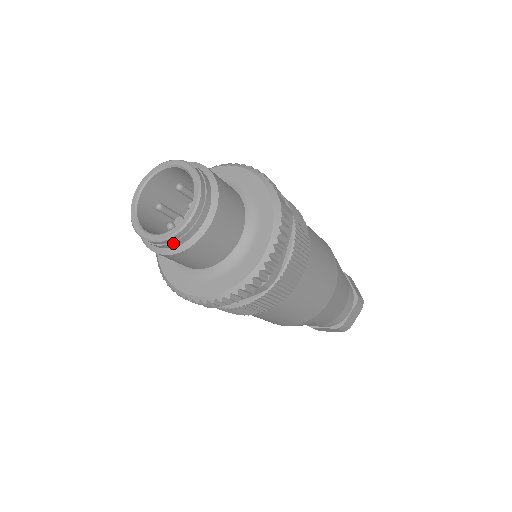
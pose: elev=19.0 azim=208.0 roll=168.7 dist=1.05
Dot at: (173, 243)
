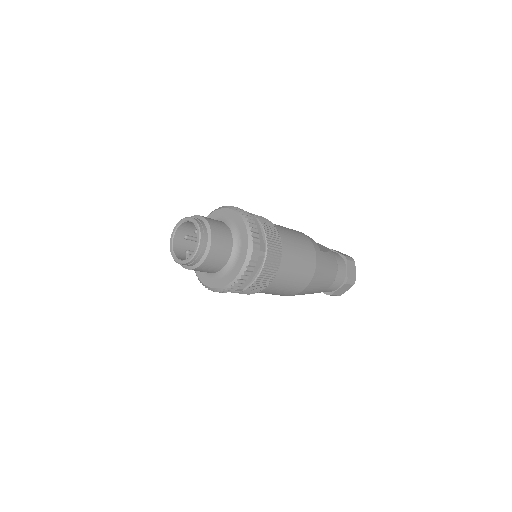
Dot at: (184, 265)
